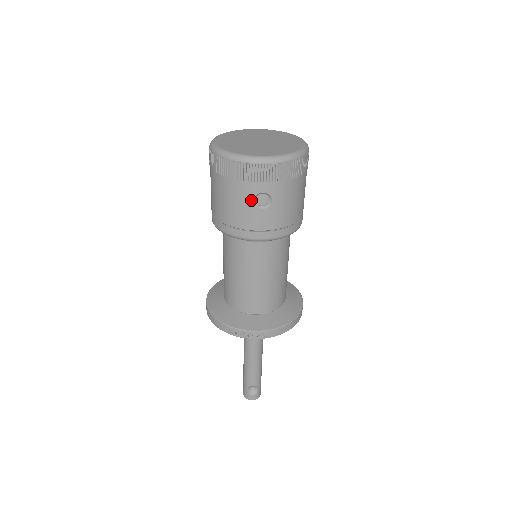
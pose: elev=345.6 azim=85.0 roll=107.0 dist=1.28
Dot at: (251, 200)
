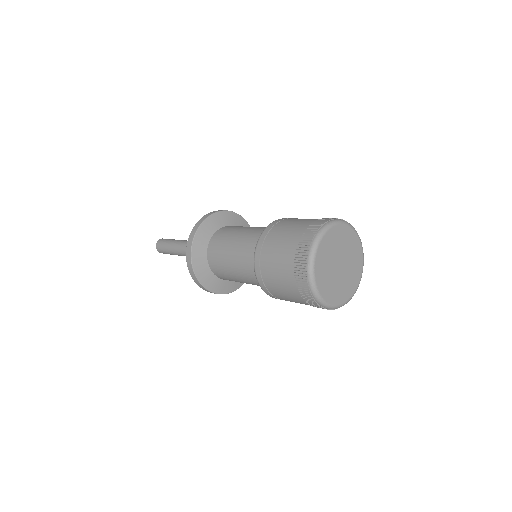
Dot at: occluded
